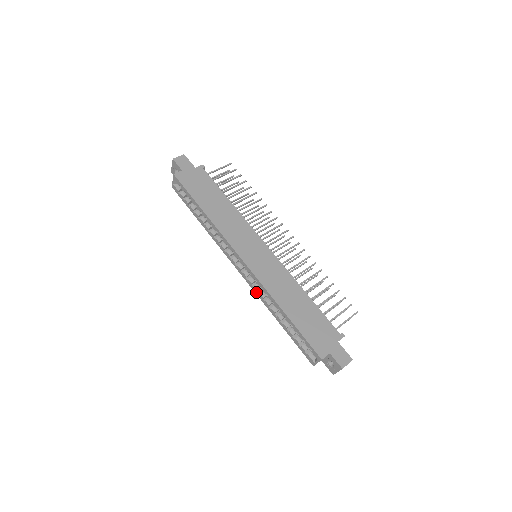
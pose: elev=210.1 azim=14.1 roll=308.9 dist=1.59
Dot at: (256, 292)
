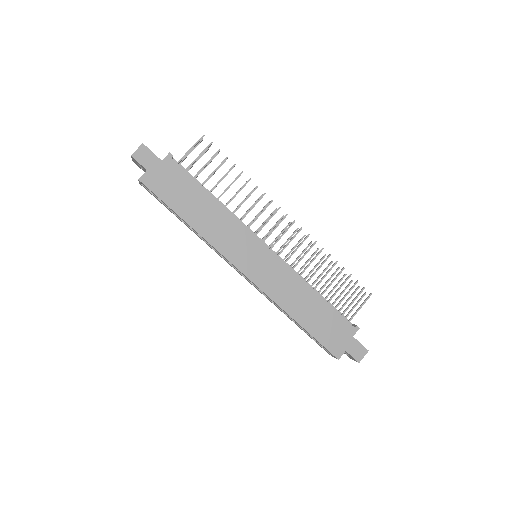
Dot at: (263, 294)
